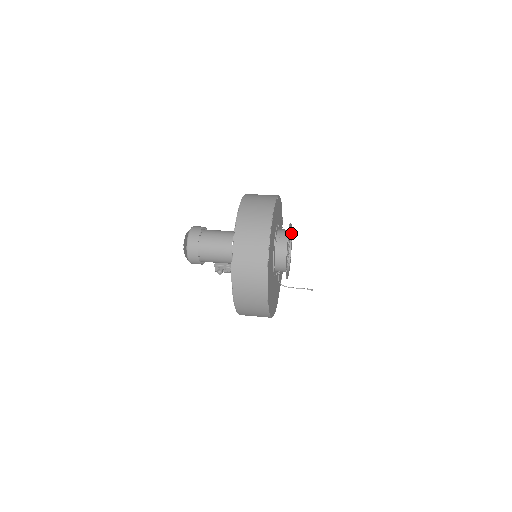
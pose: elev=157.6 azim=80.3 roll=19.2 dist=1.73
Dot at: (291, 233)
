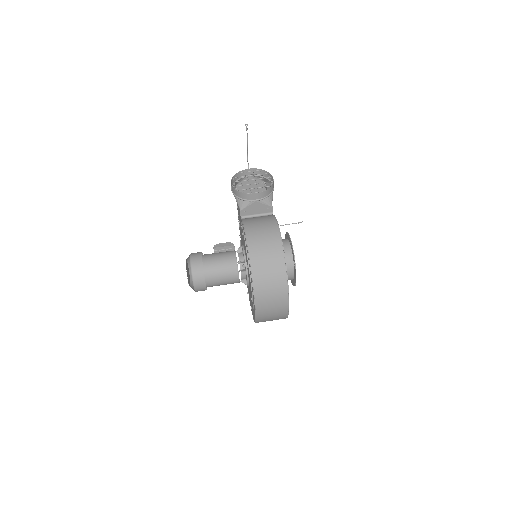
Dot at: (291, 247)
